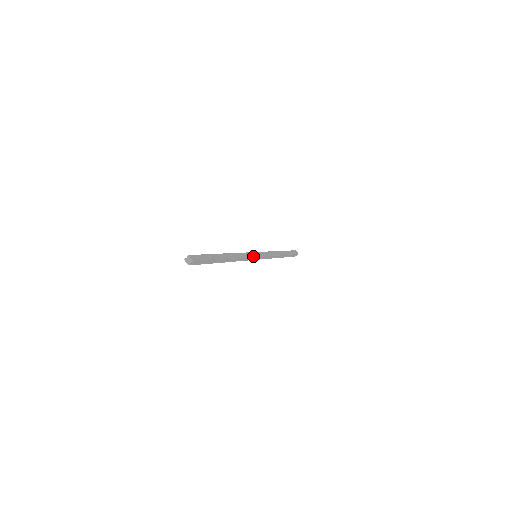
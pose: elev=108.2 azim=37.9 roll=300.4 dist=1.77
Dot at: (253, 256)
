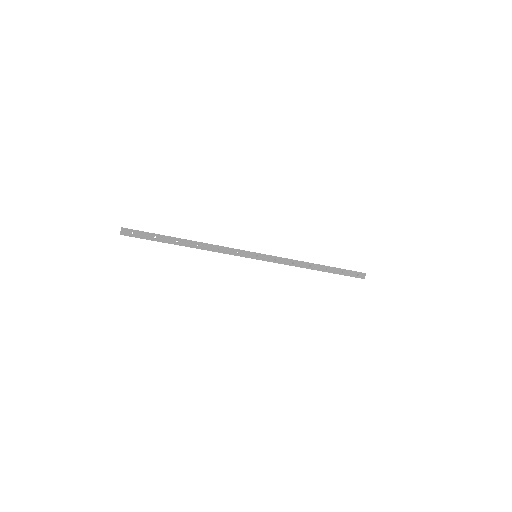
Dot at: (242, 255)
